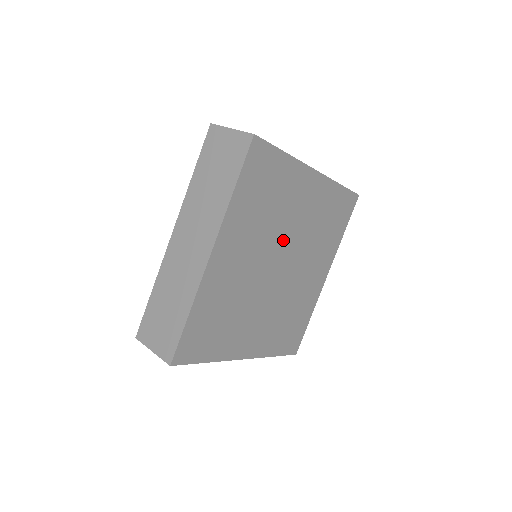
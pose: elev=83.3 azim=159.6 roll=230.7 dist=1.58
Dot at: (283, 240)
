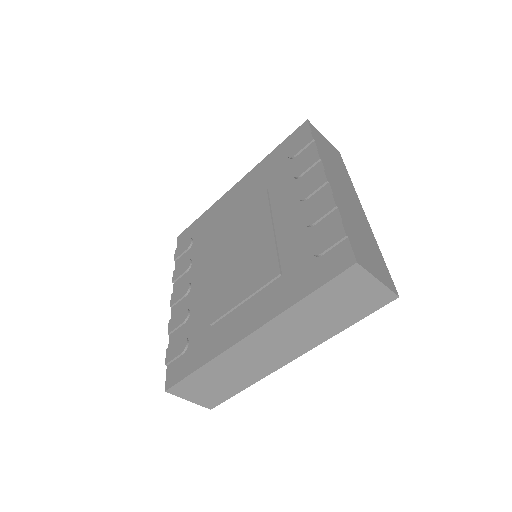
Dot at: occluded
